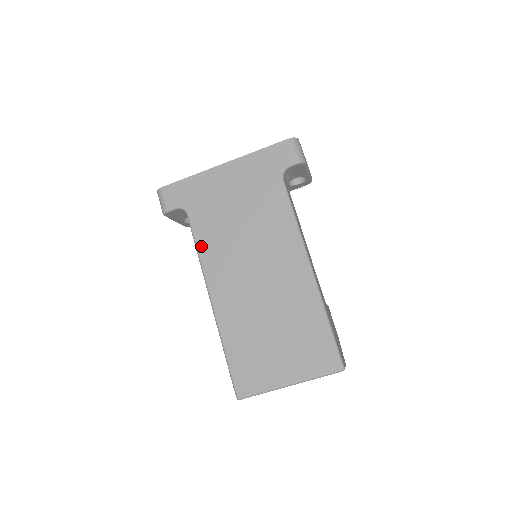
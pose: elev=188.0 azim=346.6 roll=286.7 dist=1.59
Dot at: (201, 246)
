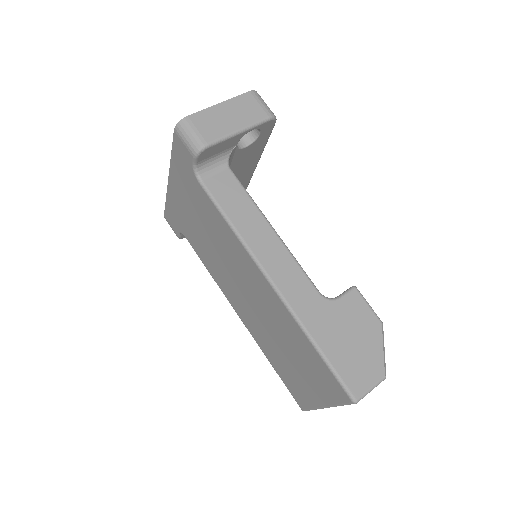
Dot at: (208, 268)
